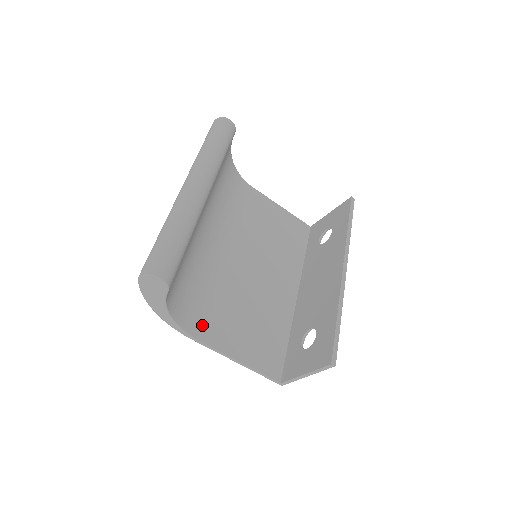
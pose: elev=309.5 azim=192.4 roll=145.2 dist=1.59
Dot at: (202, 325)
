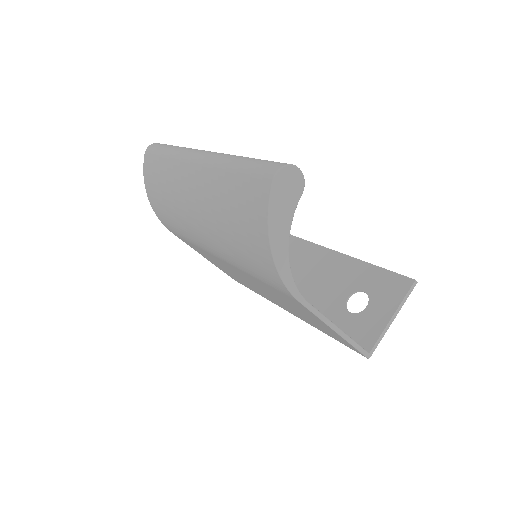
Dot at: occluded
